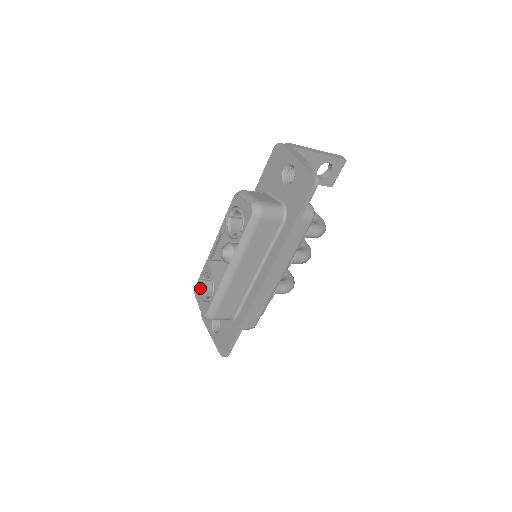
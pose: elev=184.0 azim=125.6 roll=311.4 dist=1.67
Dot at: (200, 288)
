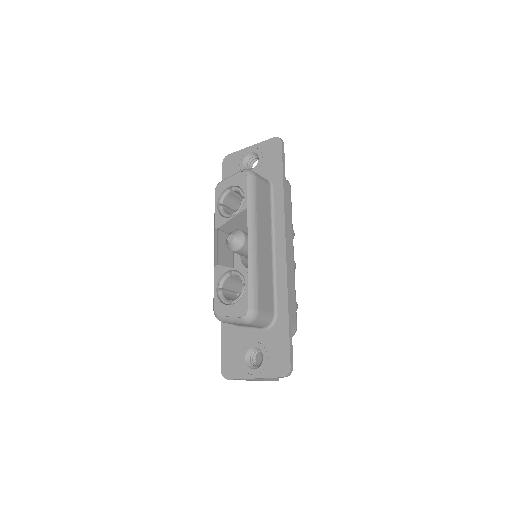
Dot at: (222, 299)
